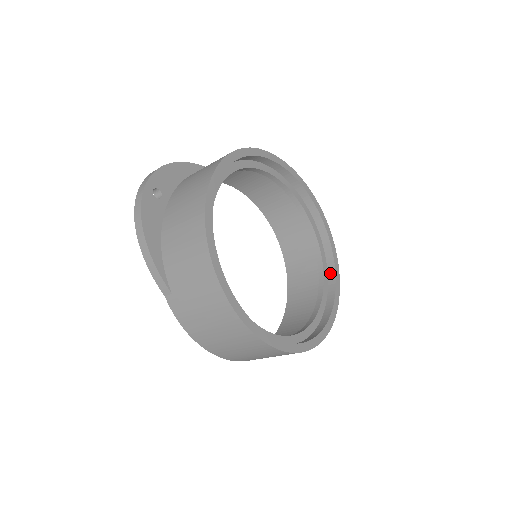
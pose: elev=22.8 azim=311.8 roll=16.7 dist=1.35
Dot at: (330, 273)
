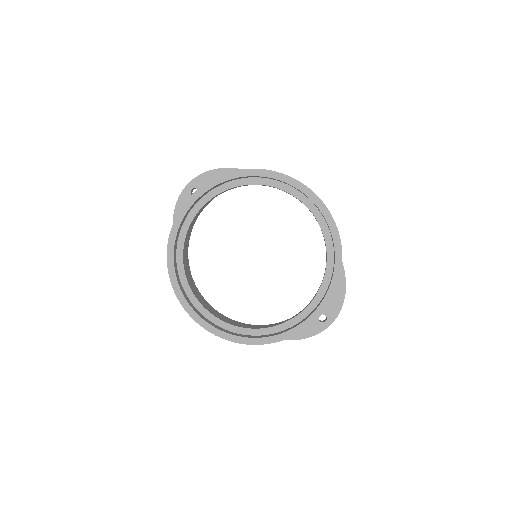
Dot at: (324, 295)
